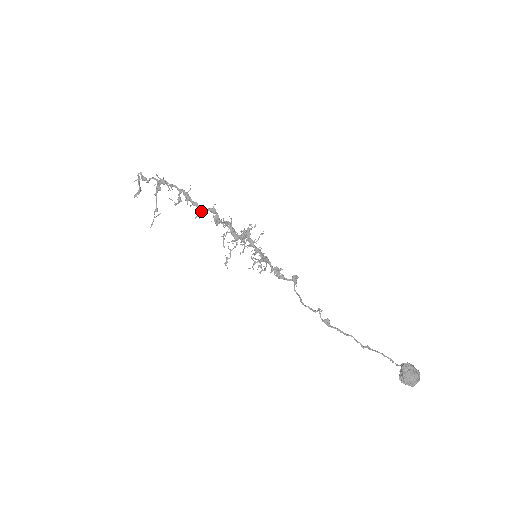
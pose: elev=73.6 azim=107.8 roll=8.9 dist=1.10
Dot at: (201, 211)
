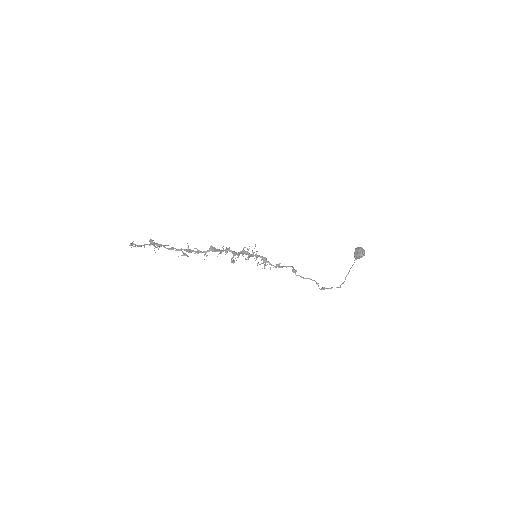
Dot at: (205, 253)
